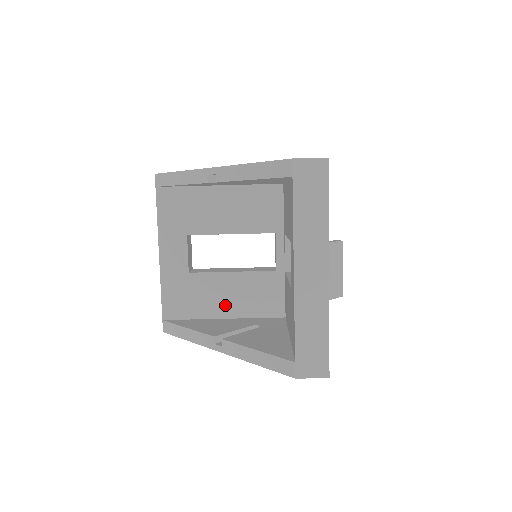
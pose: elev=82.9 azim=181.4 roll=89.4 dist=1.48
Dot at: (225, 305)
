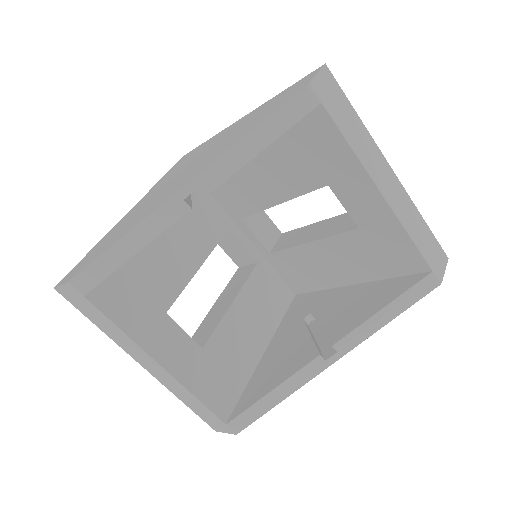
Dot at: (254, 340)
